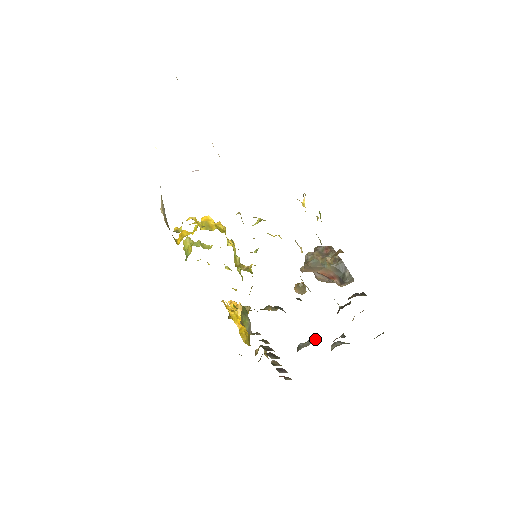
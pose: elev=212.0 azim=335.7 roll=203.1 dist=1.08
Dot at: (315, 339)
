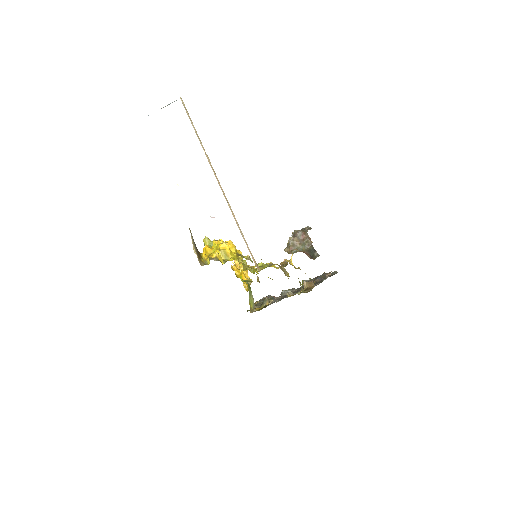
Dot at: (292, 291)
